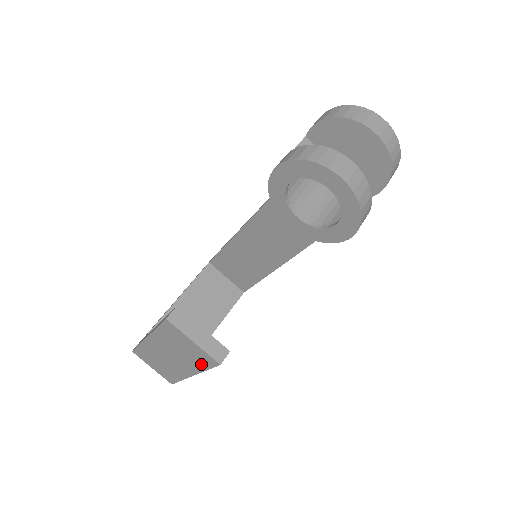
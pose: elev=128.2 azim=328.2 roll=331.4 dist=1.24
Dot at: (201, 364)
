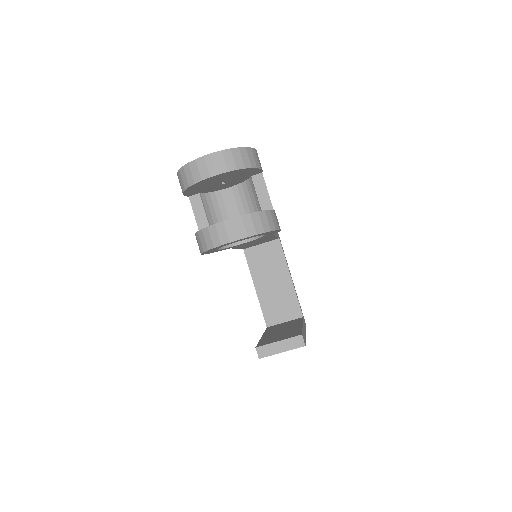
Dot at: occluded
